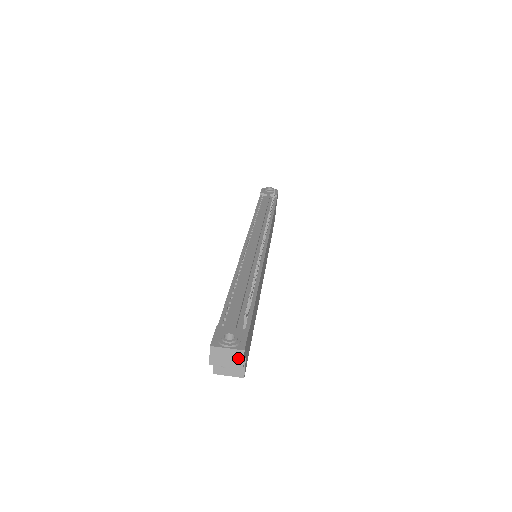
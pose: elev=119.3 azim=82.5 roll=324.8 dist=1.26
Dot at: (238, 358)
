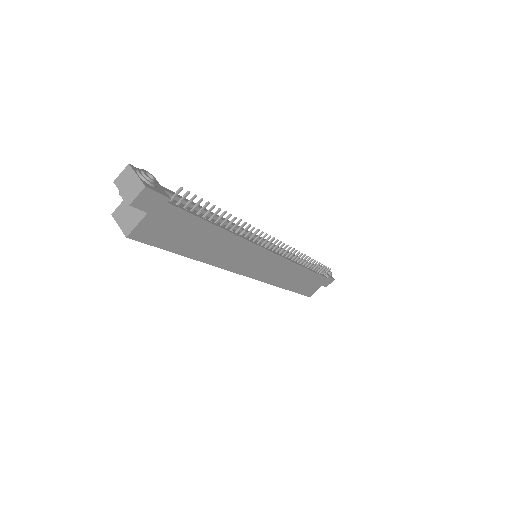
Dot at: (135, 191)
